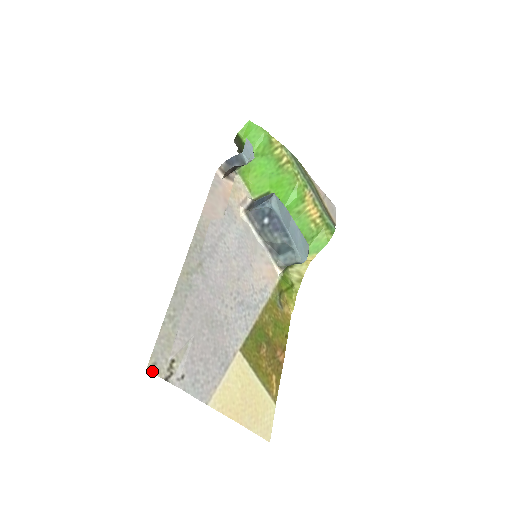
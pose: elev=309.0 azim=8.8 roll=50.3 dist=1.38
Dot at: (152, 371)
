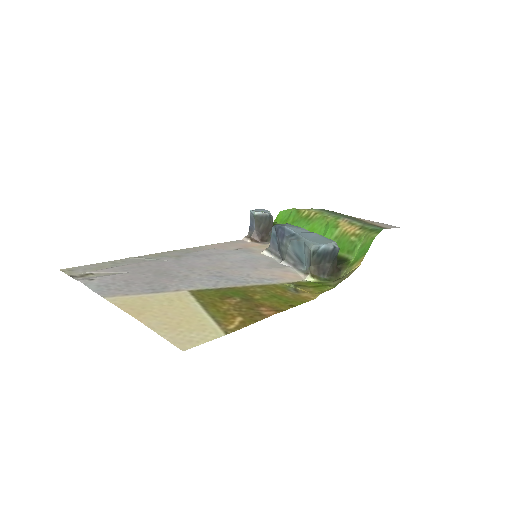
Dot at: (64, 272)
